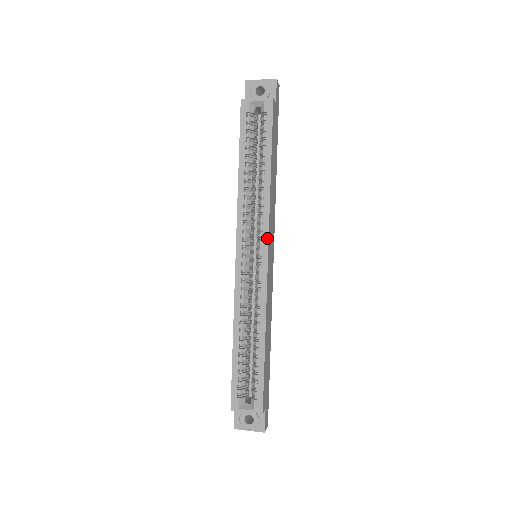
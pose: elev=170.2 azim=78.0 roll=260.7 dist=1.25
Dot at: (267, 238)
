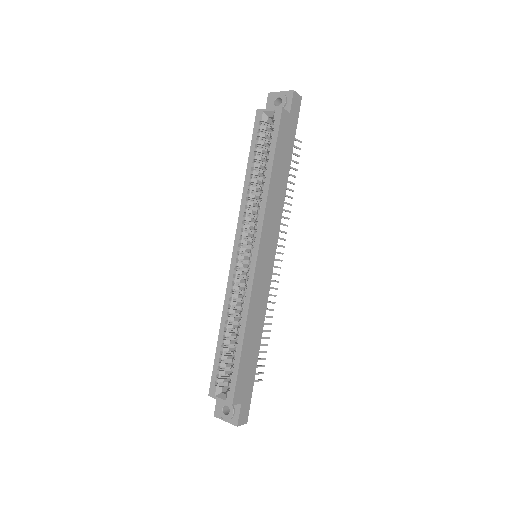
Dot at: (259, 238)
